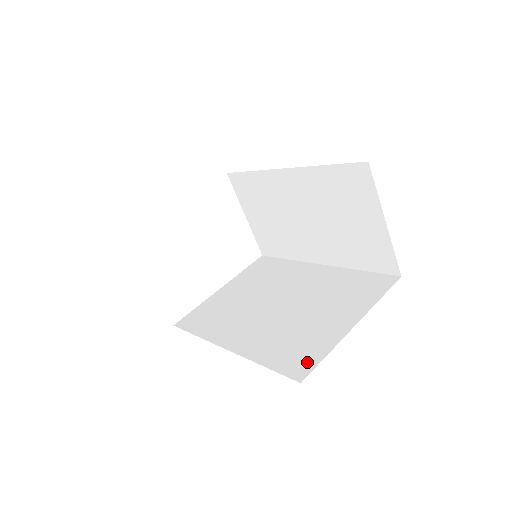
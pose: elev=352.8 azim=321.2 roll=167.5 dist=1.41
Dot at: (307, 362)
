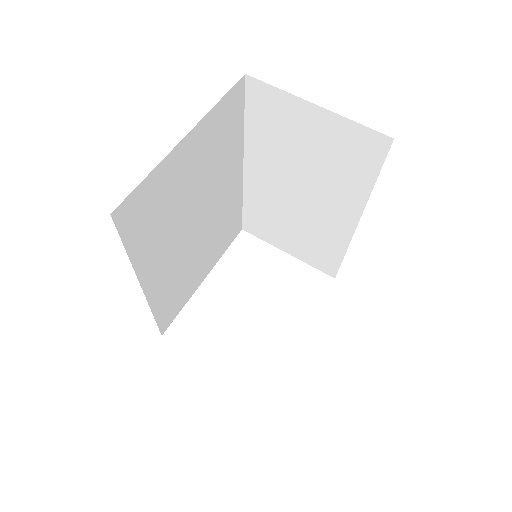
Dot at: occluded
